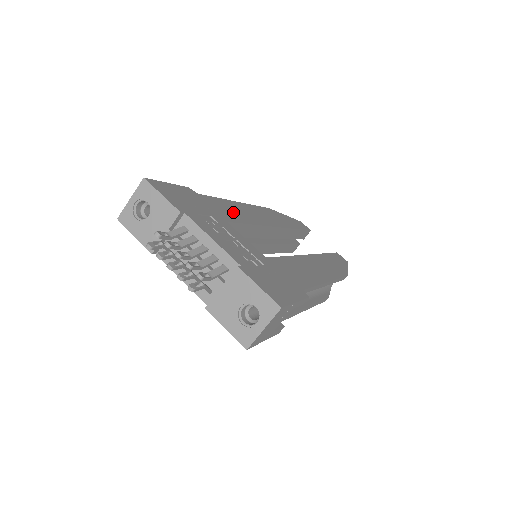
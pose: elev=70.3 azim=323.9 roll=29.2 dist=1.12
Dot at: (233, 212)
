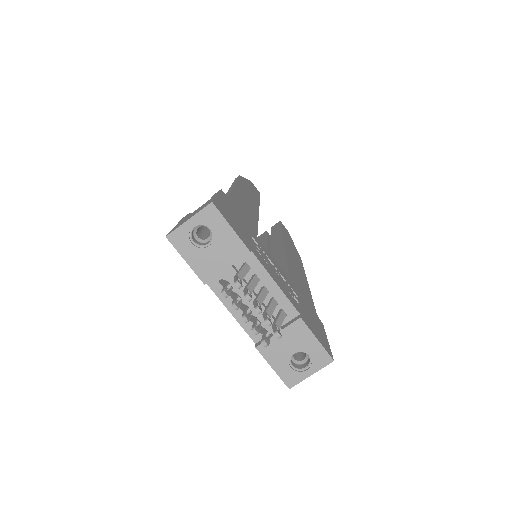
Dot at: (246, 211)
